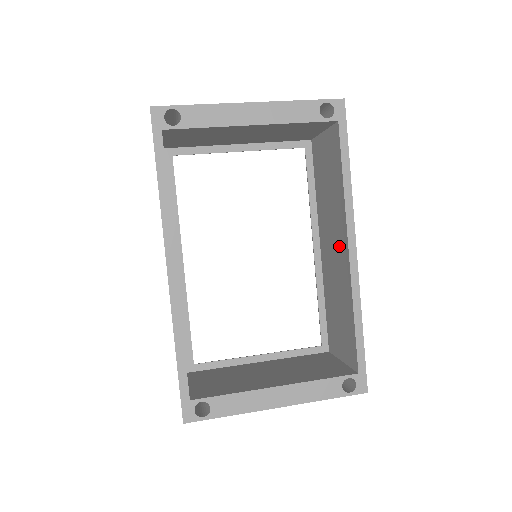
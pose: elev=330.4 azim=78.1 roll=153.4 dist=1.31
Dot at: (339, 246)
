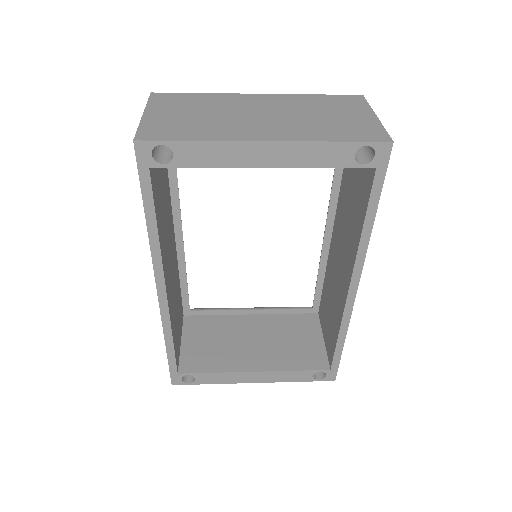
Dot at: (344, 269)
